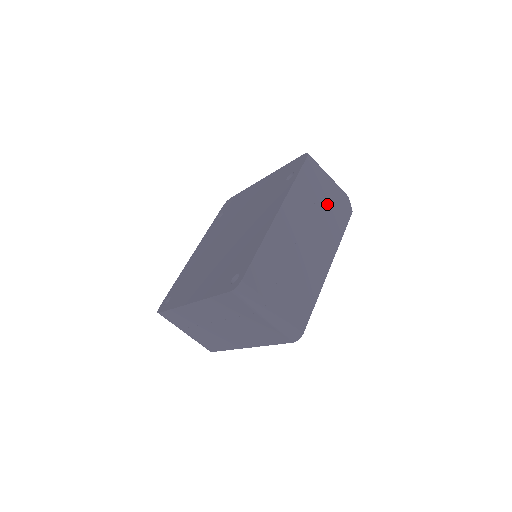
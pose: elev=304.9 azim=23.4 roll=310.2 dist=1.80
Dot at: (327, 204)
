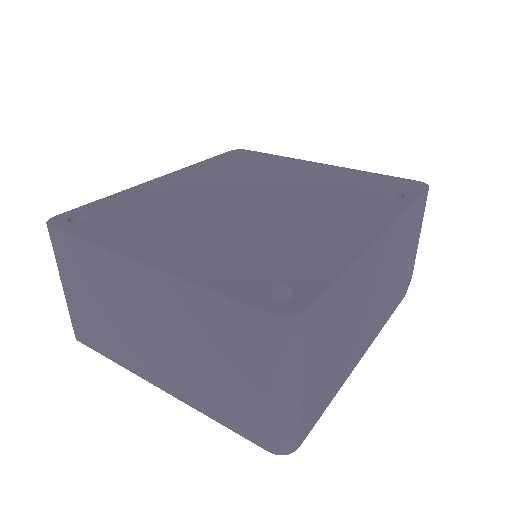
Dot at: (404, 266)
